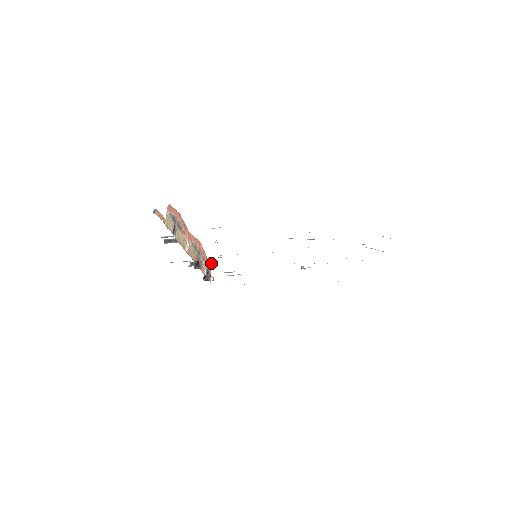
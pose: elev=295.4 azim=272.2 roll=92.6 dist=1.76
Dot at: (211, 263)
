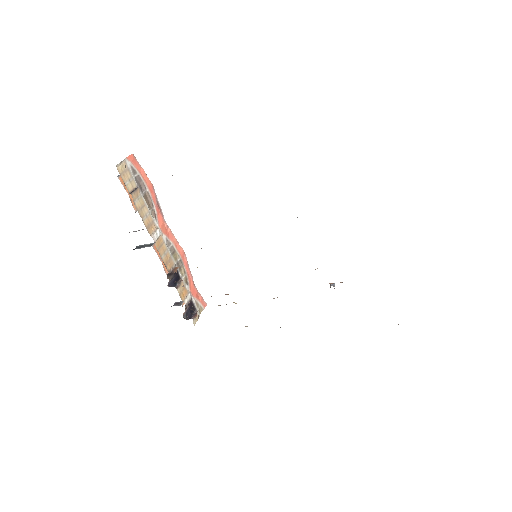
Dot at: (202, 301)
